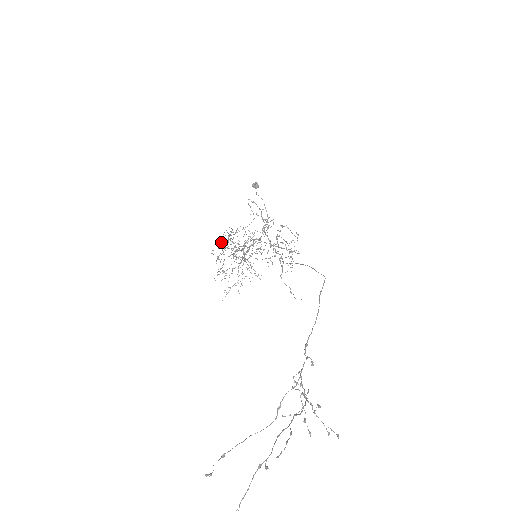
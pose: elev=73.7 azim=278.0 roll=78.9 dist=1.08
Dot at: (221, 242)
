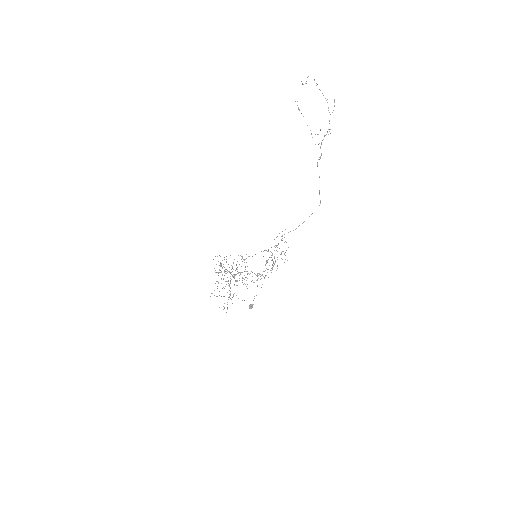
Dot at: (221, 279)
